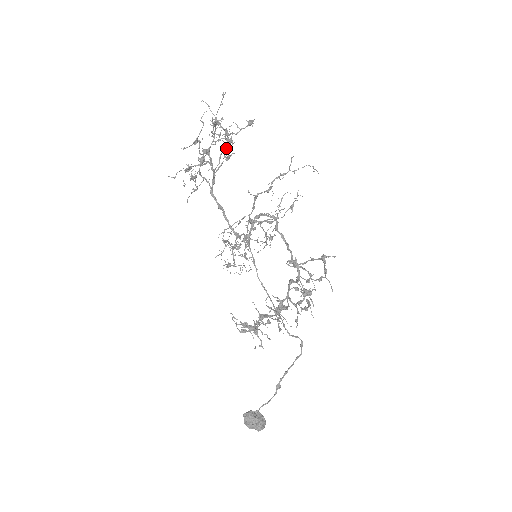
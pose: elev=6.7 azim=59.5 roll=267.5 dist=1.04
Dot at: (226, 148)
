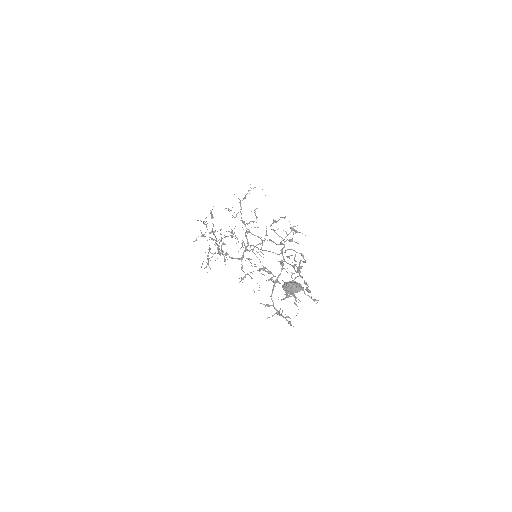
Dot at: occluded
